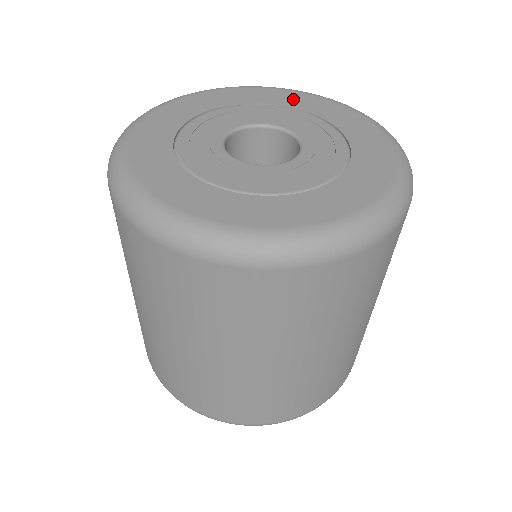
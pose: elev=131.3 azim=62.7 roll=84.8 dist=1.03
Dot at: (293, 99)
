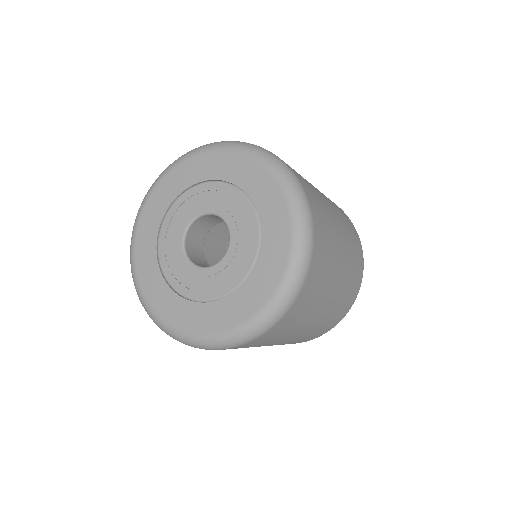
Dot at: (264, 192)
